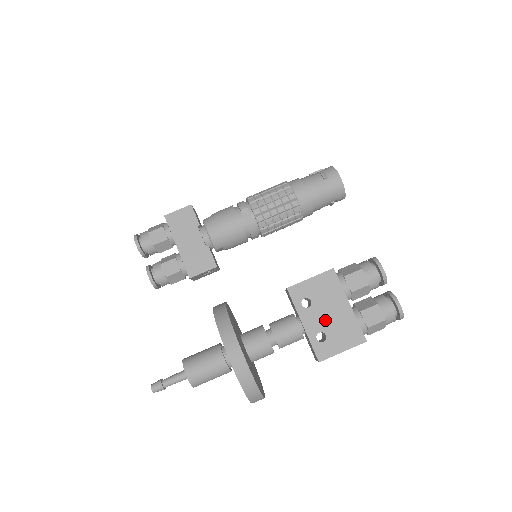
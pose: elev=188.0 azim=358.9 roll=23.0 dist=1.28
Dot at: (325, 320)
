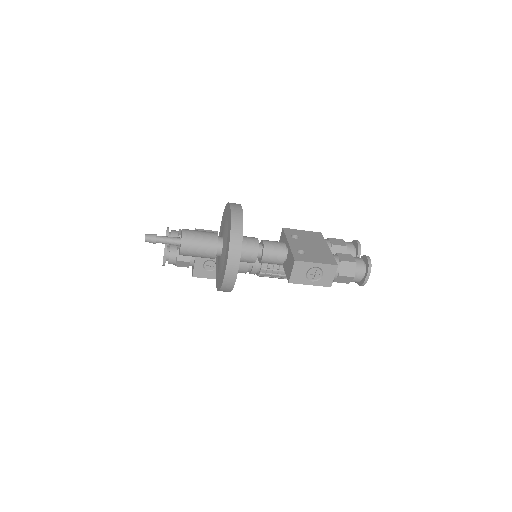
Dot at: (307, 247)
